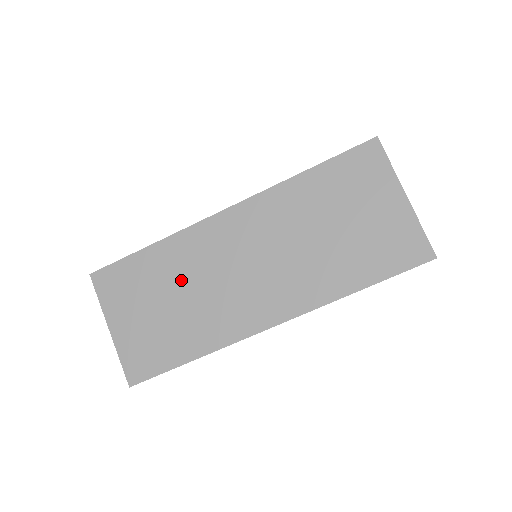
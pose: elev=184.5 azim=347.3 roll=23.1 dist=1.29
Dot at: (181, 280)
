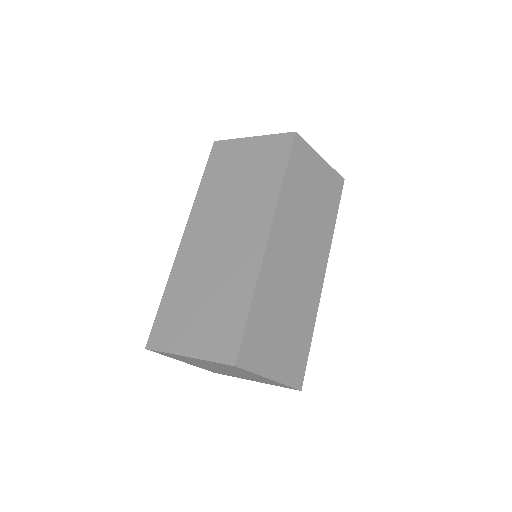
Dot at: (280, 302)
